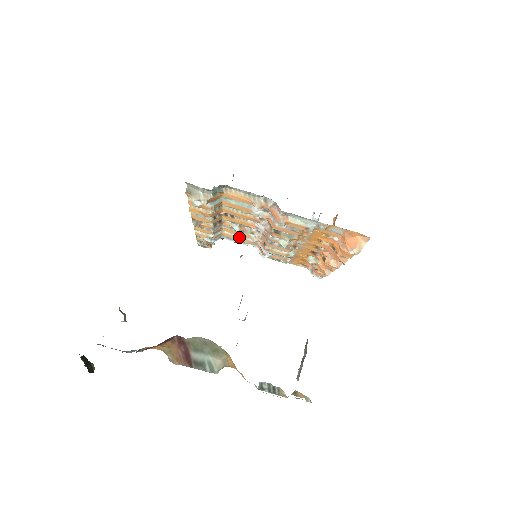
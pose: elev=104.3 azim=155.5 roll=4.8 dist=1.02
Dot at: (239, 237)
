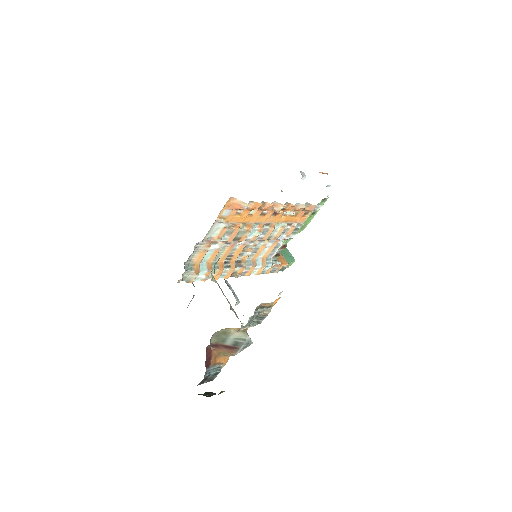
Dot at: (268, 249)
